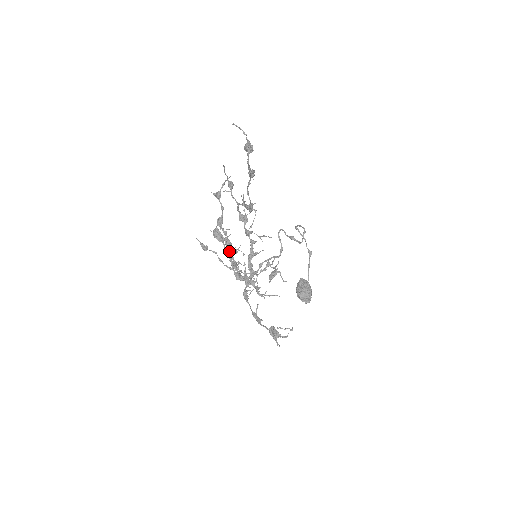
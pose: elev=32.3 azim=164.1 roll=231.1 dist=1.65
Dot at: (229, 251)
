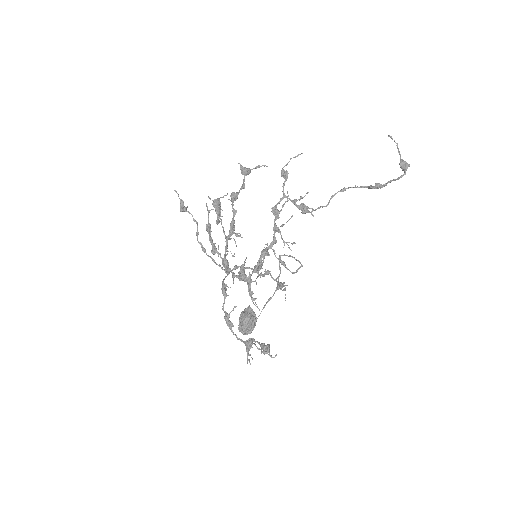
Dot at: (232, 231)
